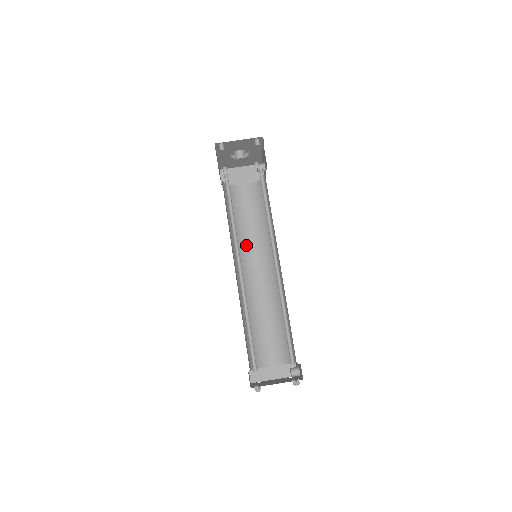
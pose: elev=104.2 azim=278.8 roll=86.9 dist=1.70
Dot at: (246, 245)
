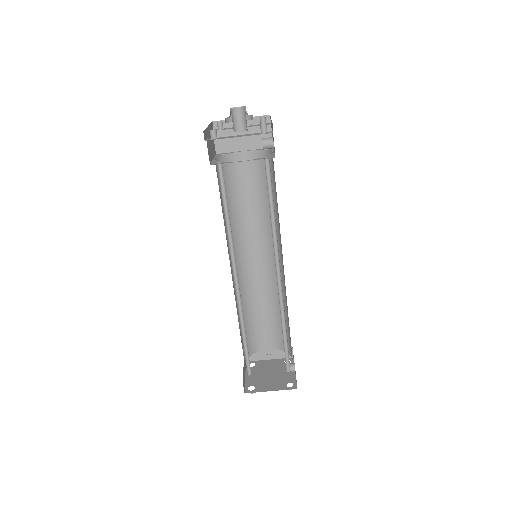
Dot at: (245, 229)
